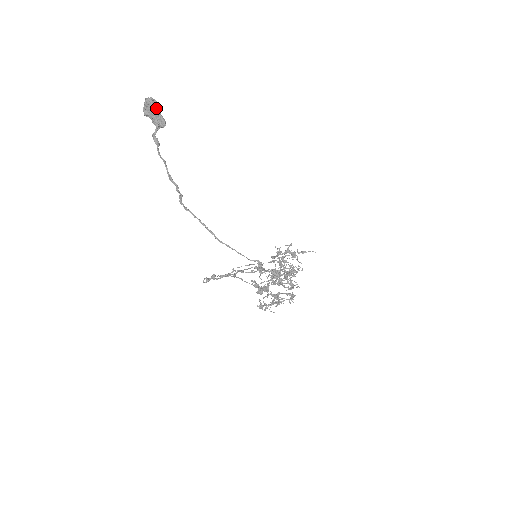
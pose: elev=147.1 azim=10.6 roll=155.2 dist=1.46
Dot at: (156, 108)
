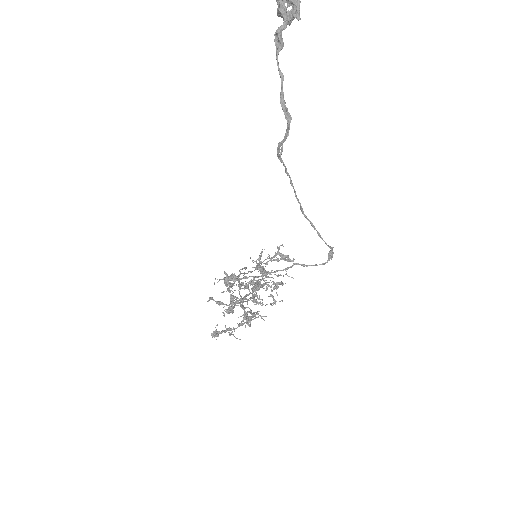
Dot at: out of frame
